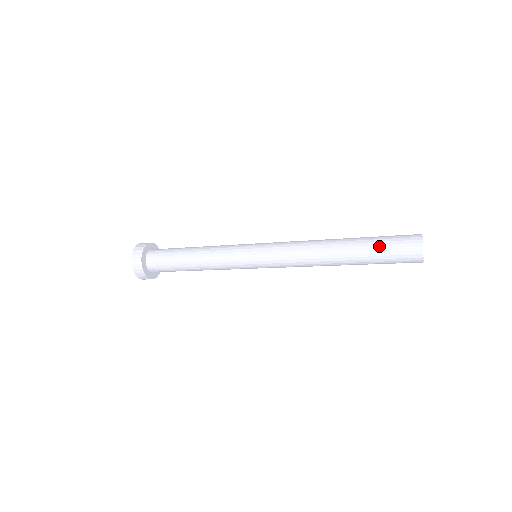
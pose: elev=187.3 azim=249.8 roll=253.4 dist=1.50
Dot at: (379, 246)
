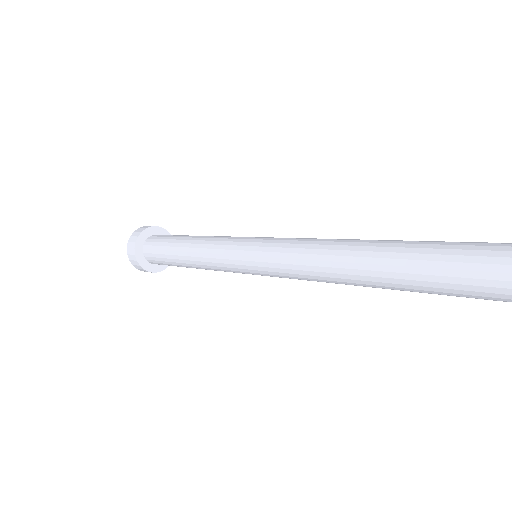
Dot at: (427, 288)
